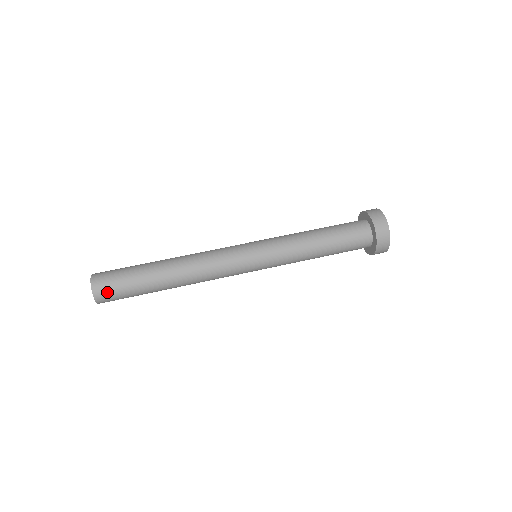
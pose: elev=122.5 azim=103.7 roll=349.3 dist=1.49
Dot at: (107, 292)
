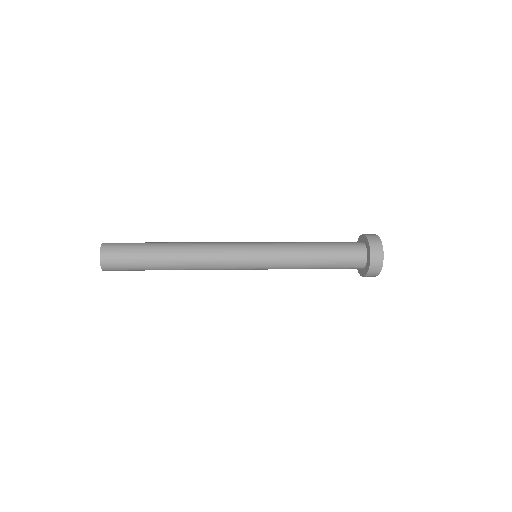
Dot at: (113, 261)
